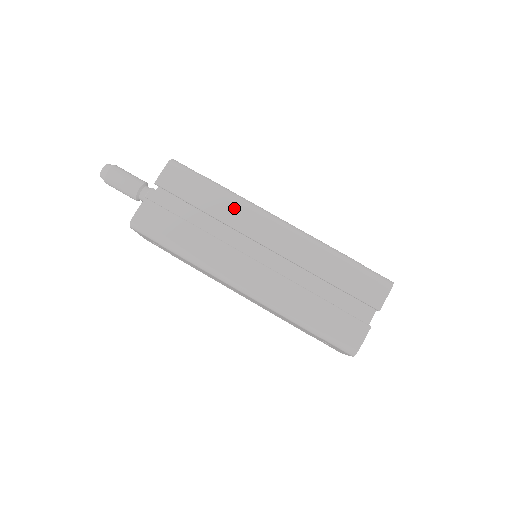
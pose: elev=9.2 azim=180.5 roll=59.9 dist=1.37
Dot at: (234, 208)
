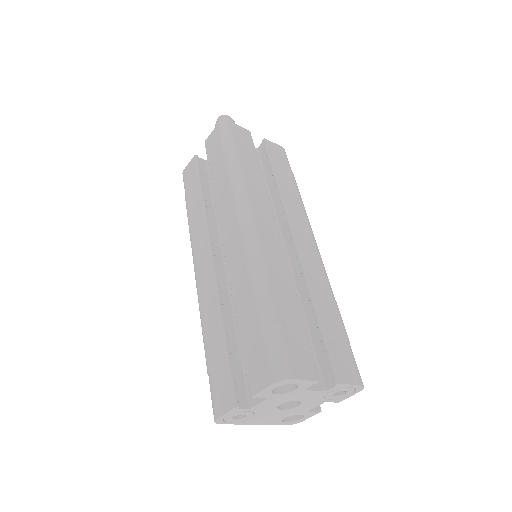
Dot at: (226, 191)
